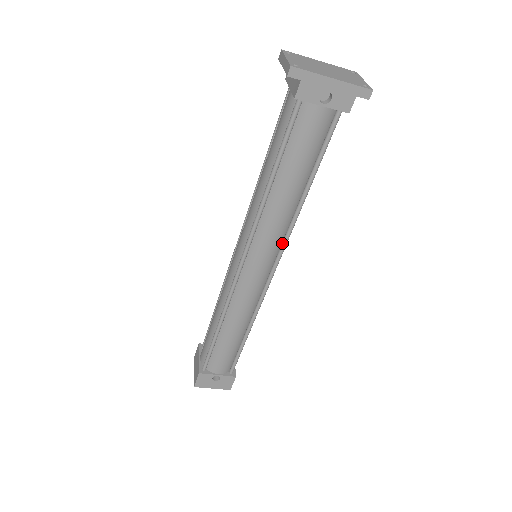
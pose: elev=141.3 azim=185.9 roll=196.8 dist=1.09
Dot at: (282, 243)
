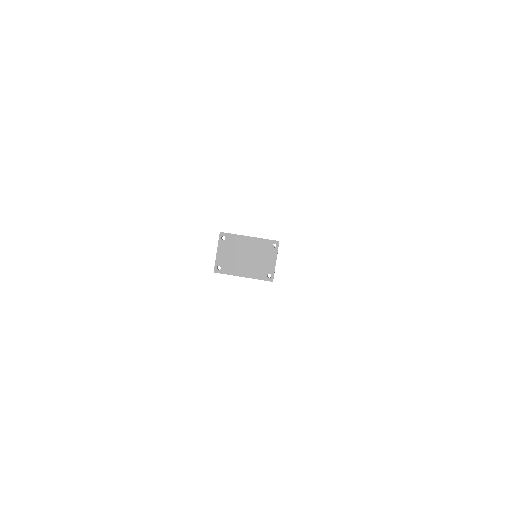
Dot at: occluded
